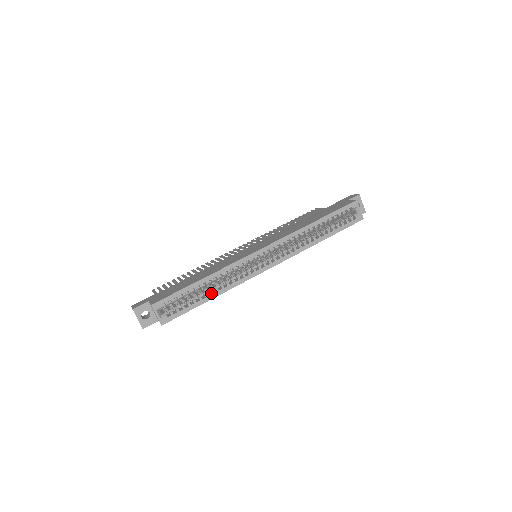
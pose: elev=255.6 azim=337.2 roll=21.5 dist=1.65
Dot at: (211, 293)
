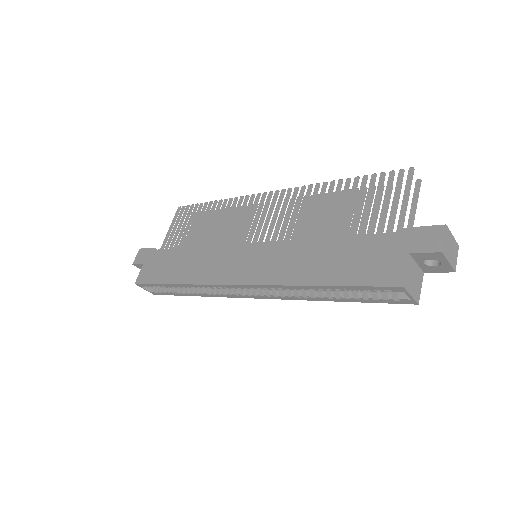
Dot at: (190, 293)
